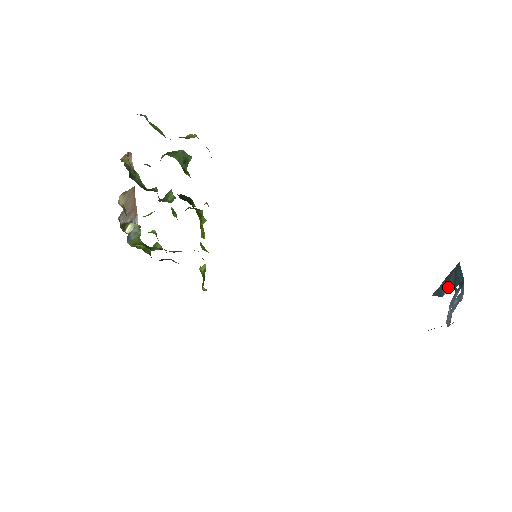
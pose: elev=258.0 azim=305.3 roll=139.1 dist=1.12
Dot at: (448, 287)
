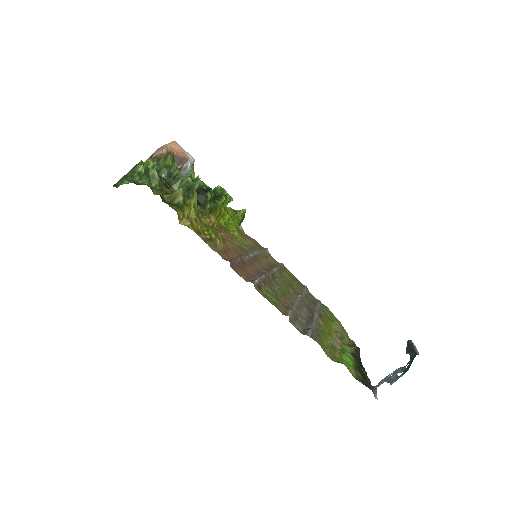
Dot at: (410, 353)
